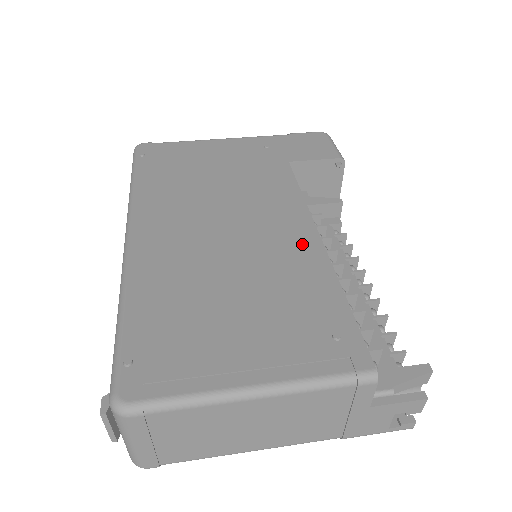
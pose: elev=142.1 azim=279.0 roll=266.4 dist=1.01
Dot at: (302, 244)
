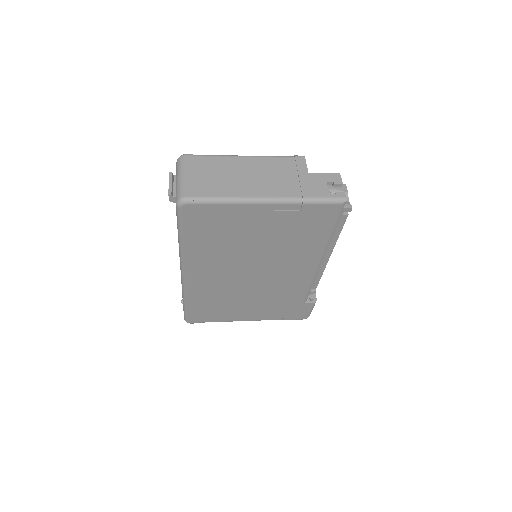
Dot at: occluded
